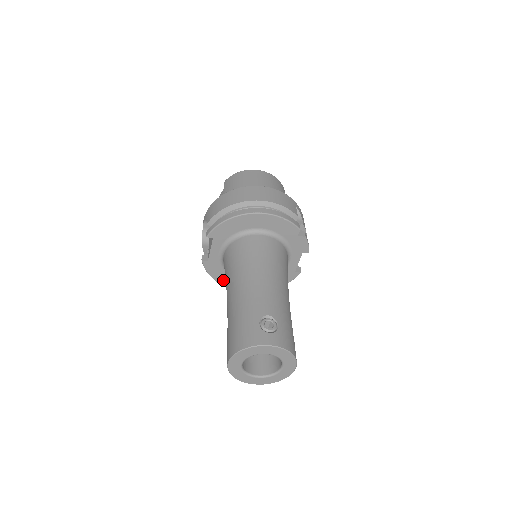
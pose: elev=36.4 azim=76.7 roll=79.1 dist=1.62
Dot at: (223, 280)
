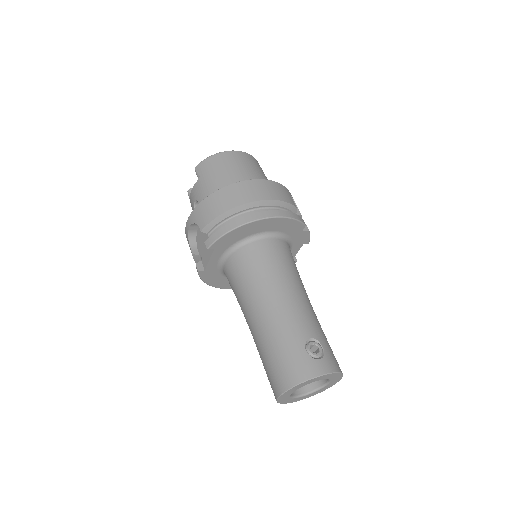
Dot at: (217, 283)
